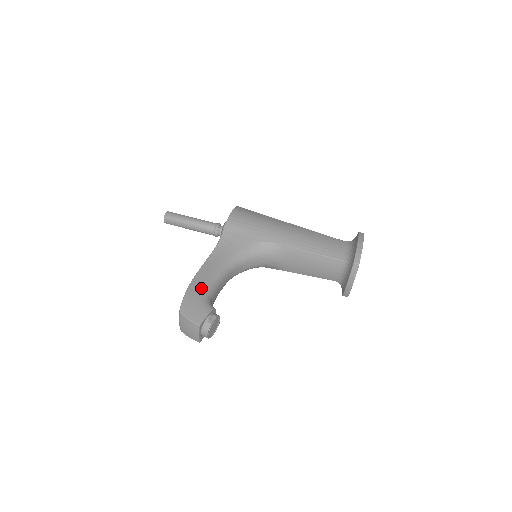
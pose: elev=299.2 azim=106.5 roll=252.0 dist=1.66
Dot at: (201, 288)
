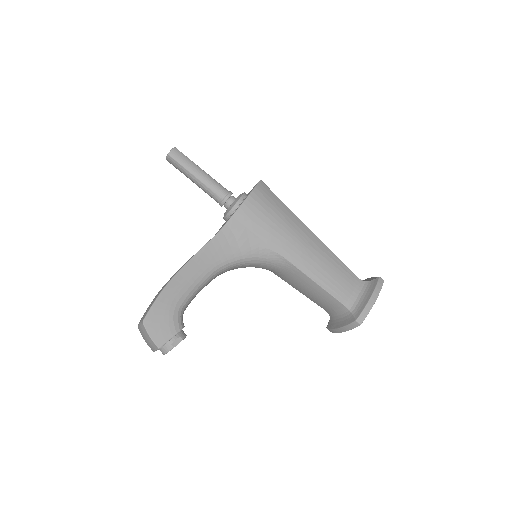
Dot at: (178, 296)
